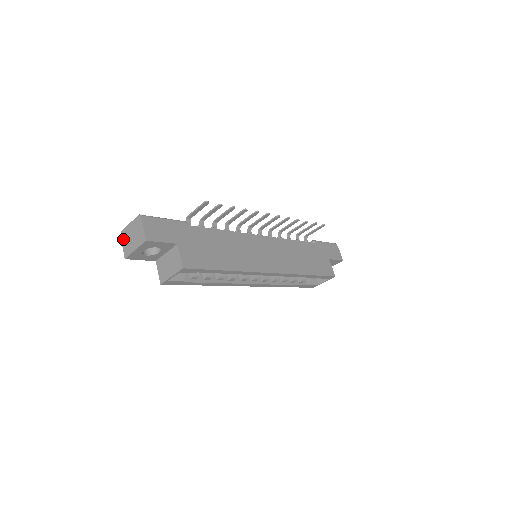
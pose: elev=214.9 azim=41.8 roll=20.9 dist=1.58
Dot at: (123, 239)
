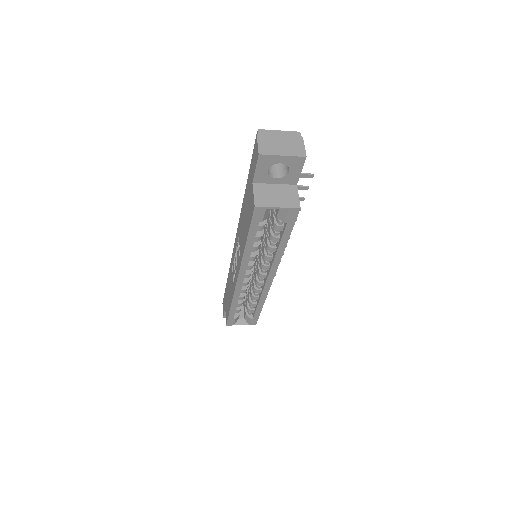
Dot at: (261, 137)
